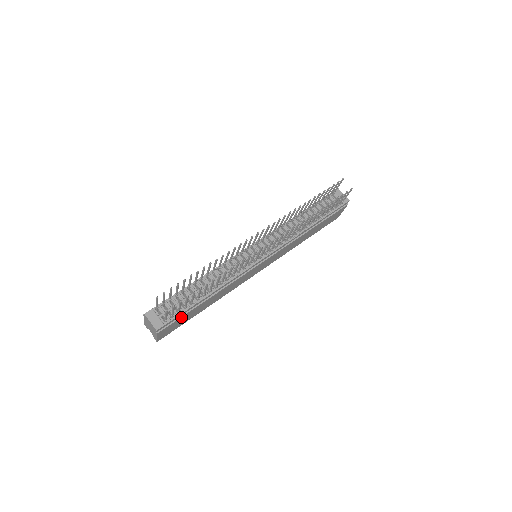
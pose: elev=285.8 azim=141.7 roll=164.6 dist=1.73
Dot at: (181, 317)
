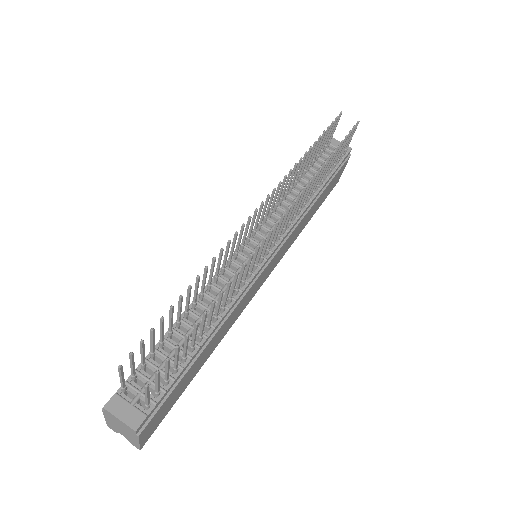
Dot at: (172, 390)
